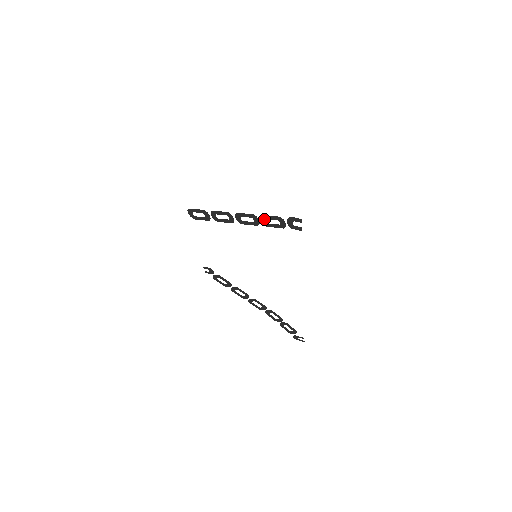
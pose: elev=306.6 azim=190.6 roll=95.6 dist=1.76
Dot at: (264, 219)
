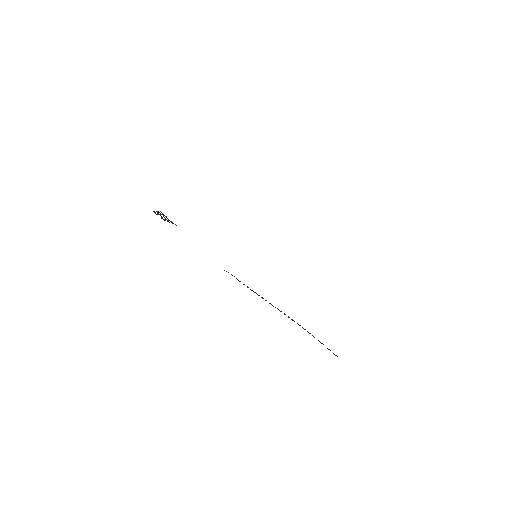
Dot at: occluded
